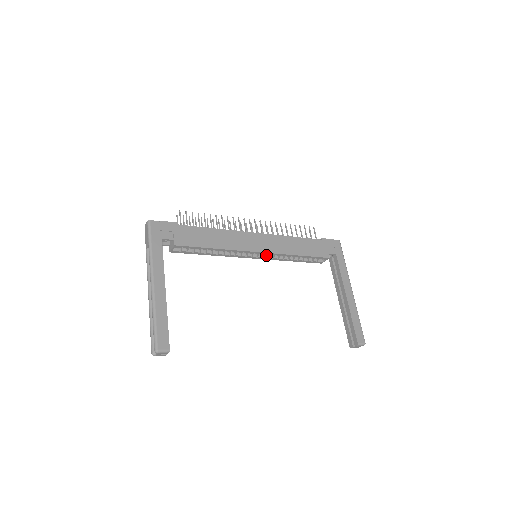
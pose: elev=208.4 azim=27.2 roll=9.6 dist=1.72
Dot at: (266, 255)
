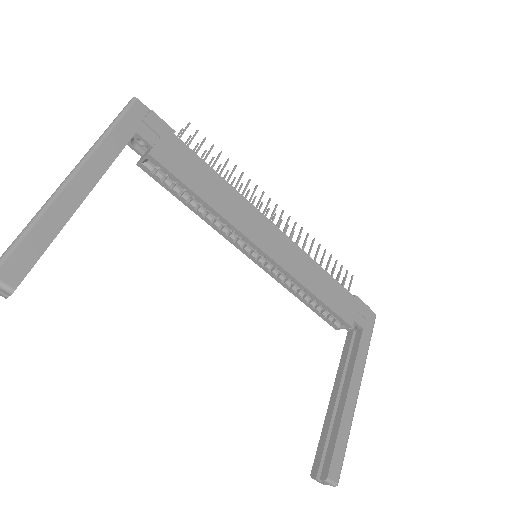
Dot at: (270, 265)
